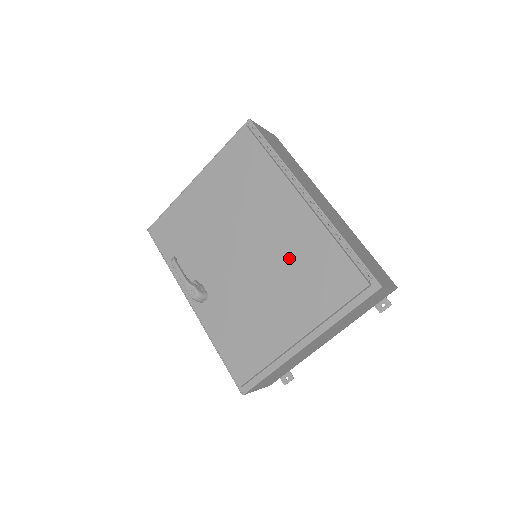
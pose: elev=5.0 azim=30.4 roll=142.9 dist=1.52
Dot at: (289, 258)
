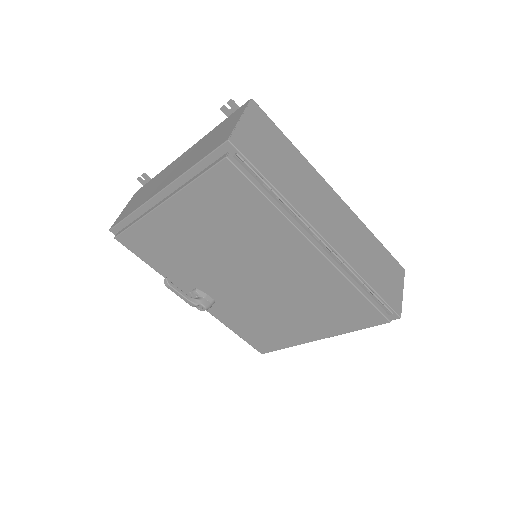
Dot at: (305, 293)
